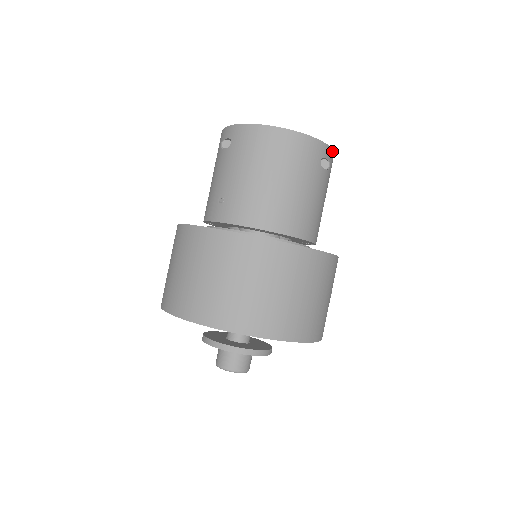
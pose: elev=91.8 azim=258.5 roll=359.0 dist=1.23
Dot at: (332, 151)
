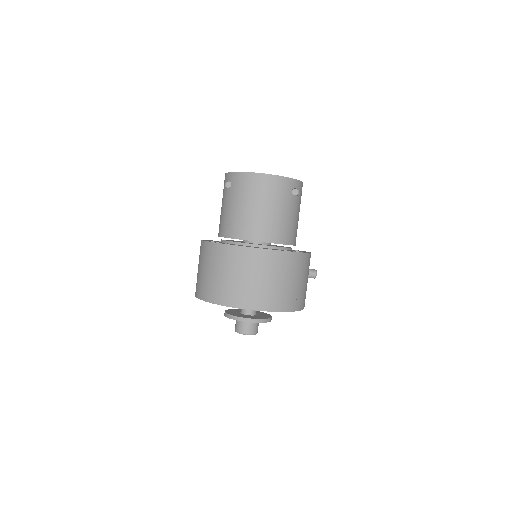
Dot at: (300, 182)
